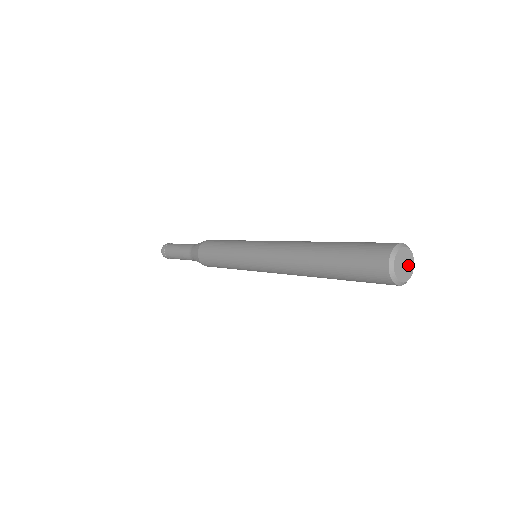
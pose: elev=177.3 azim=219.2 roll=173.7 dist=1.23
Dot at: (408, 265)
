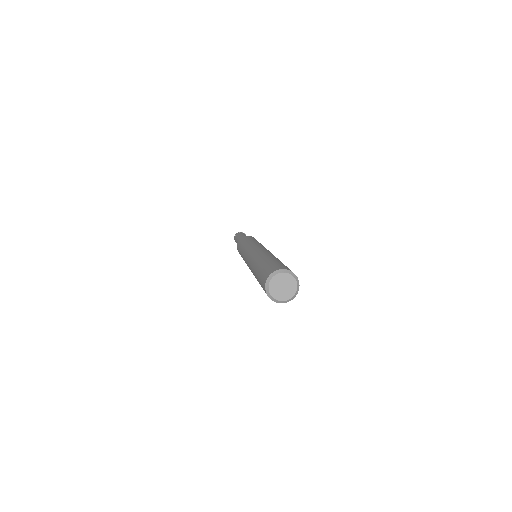
Dot at: (286, 292)
